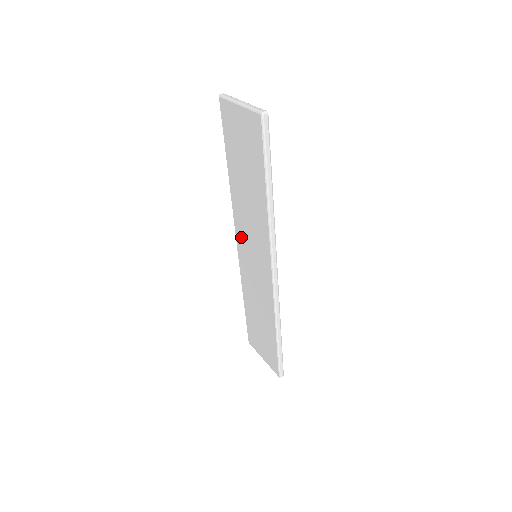
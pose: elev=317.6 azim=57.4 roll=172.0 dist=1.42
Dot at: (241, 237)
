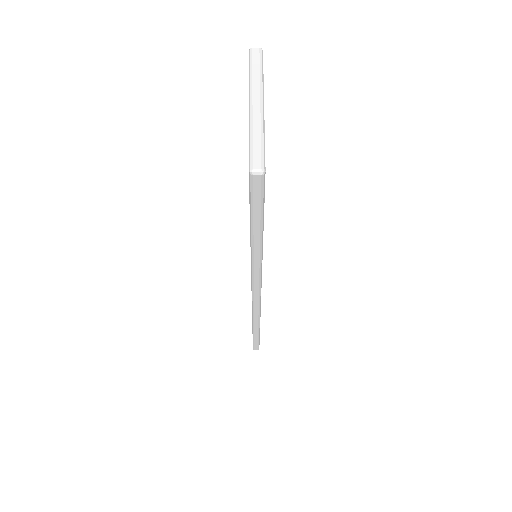
Dot at: occluded
